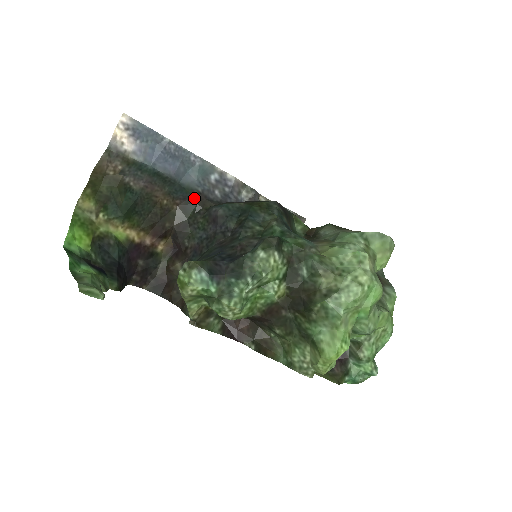
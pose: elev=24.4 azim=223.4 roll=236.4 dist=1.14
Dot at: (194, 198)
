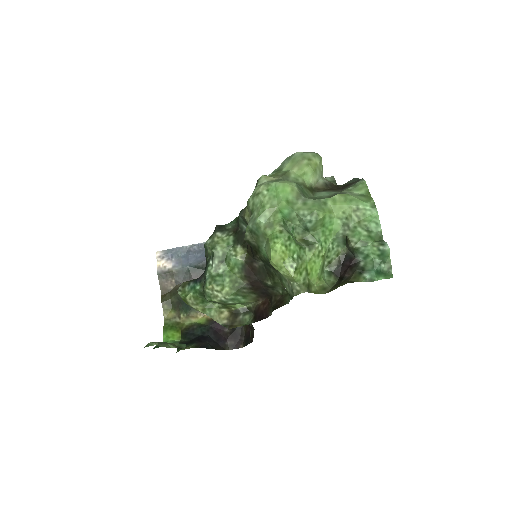
Dot at: occluded
